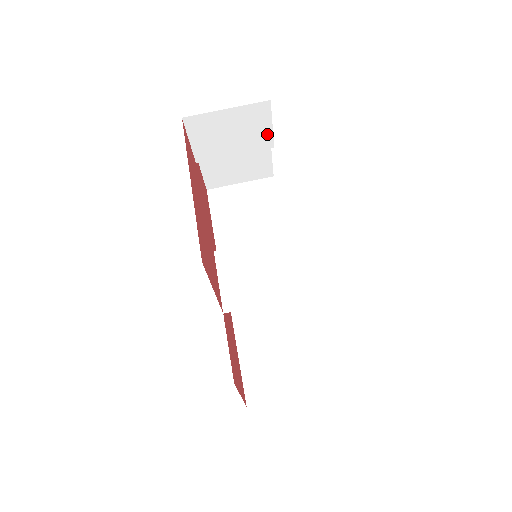
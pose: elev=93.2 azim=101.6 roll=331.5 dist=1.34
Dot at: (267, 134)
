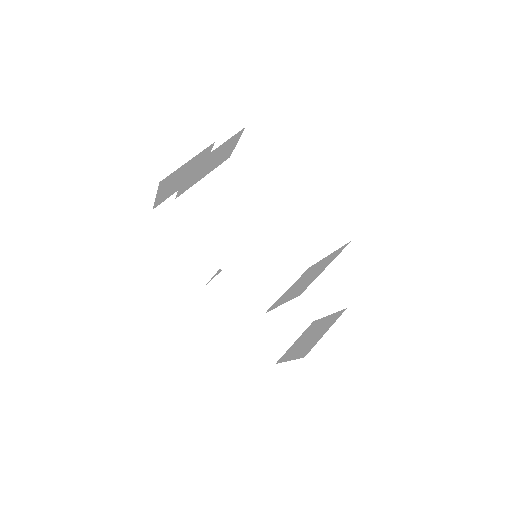
Dot at: (230, 151)
